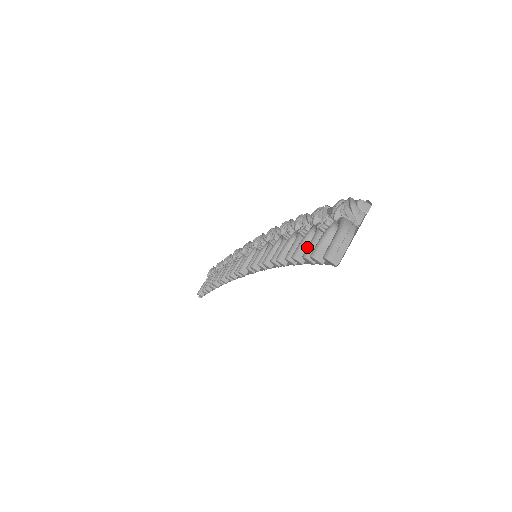
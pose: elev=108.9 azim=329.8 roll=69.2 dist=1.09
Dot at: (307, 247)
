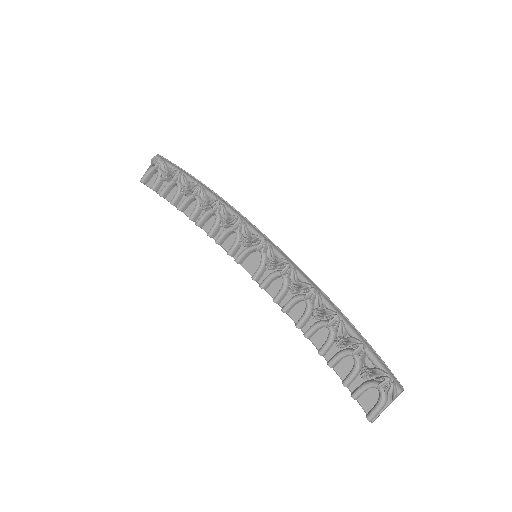
Dot at: (348, 380)
